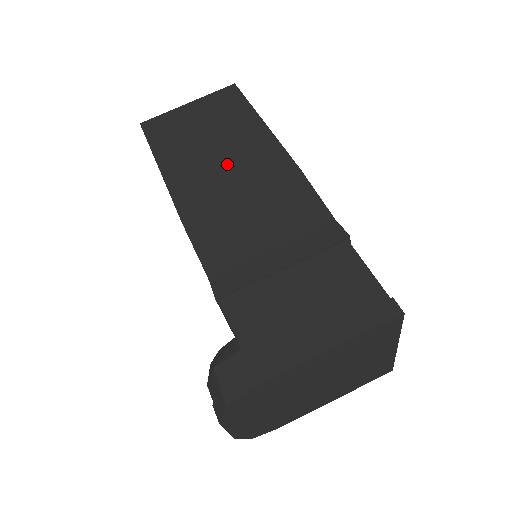
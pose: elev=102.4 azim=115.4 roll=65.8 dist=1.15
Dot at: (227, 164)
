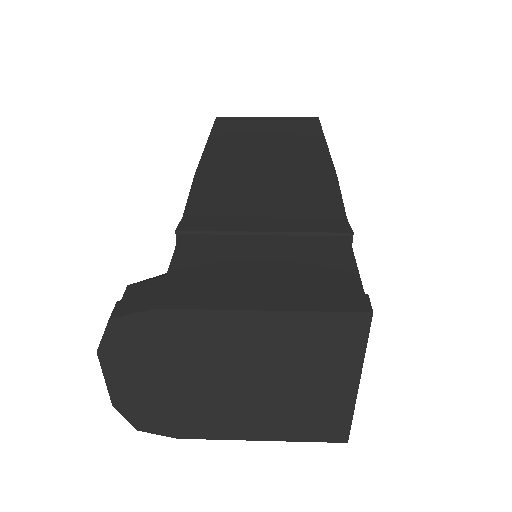
Dot at: (269, 155)
